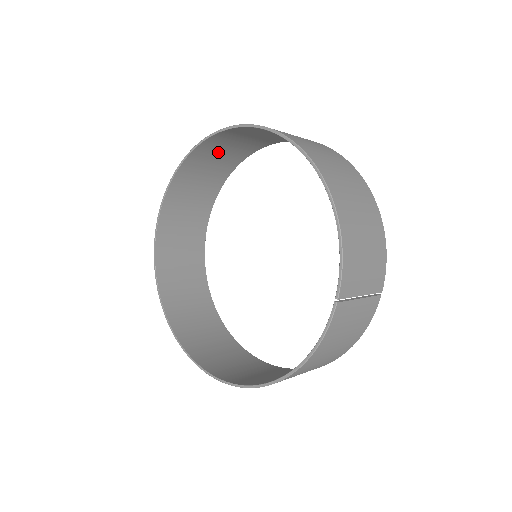
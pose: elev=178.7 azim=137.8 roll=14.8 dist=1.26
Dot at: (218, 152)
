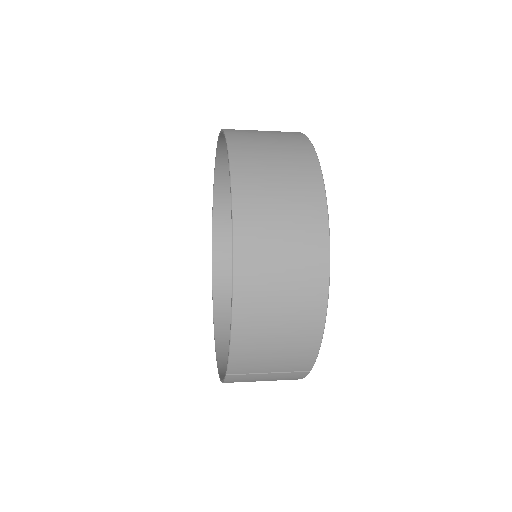
Dot at: occluded
